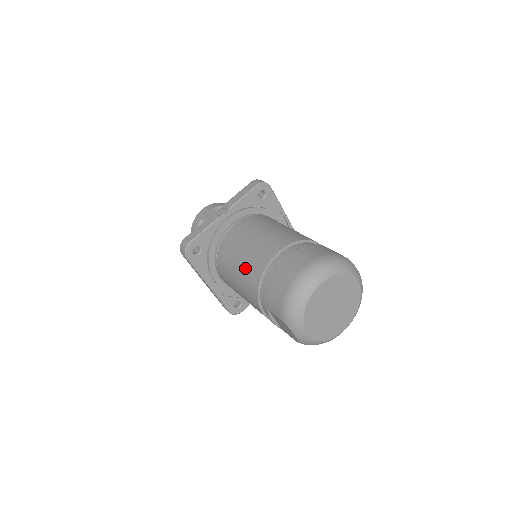
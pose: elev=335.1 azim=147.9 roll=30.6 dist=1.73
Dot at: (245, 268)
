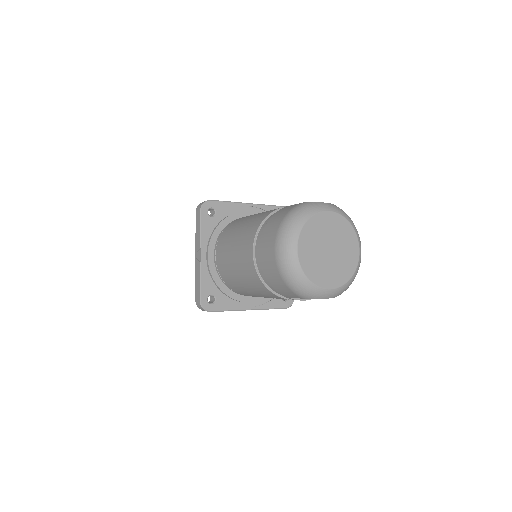
Dot at: (248, 282)
